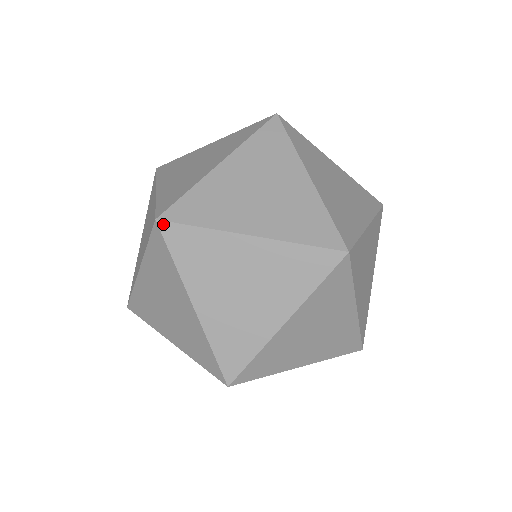
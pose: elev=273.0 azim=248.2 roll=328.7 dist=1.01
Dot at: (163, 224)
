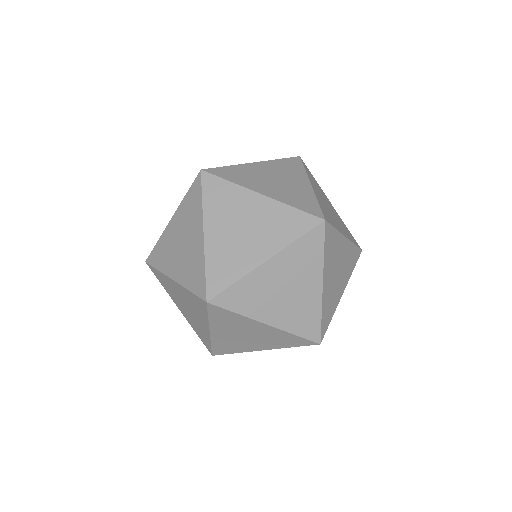
Dot at: (205, 173)
